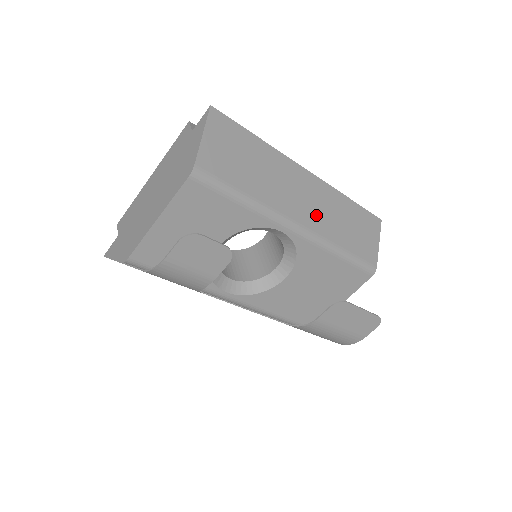
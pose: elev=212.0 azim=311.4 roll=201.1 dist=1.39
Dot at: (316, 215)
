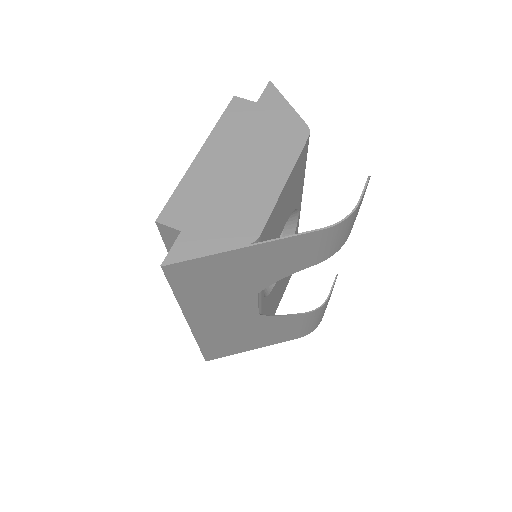
Dot at: occluded
